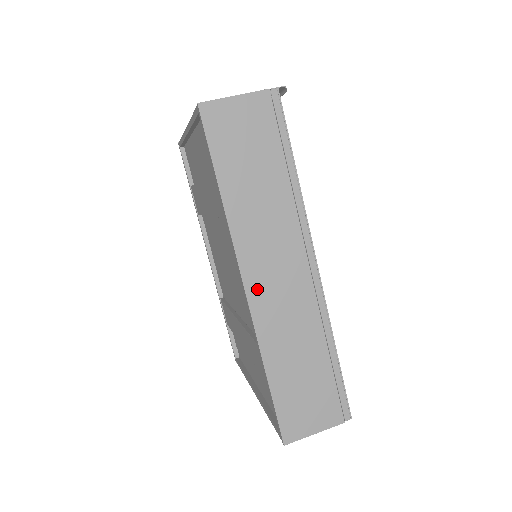
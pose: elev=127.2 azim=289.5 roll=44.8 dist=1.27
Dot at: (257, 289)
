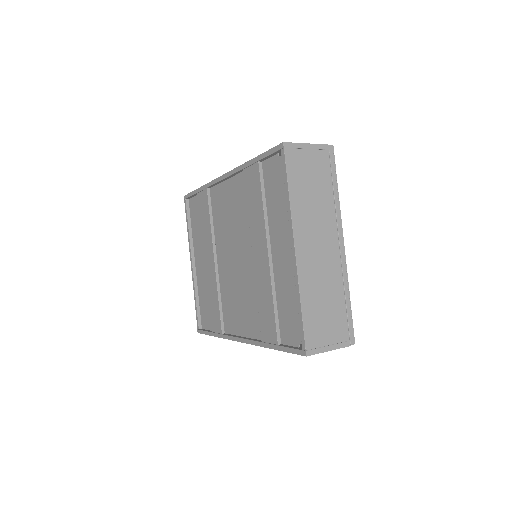
Dot at: occluded
